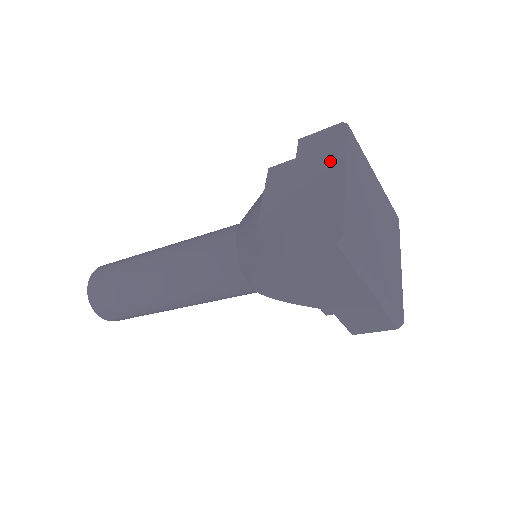
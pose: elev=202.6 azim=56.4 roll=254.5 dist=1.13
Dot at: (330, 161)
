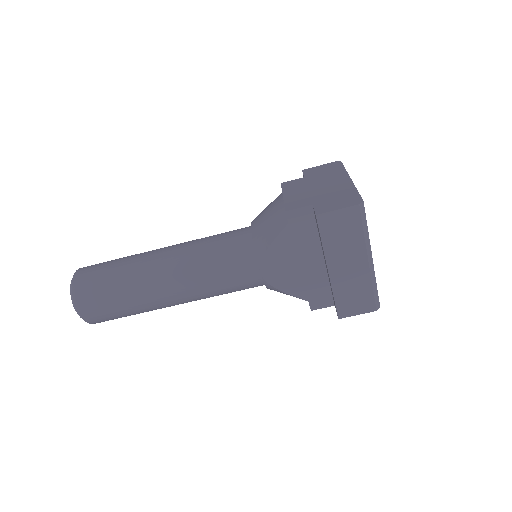
Dot at: (335, 175)
